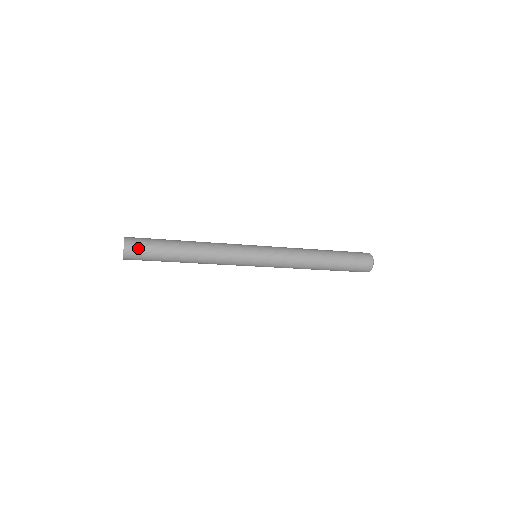
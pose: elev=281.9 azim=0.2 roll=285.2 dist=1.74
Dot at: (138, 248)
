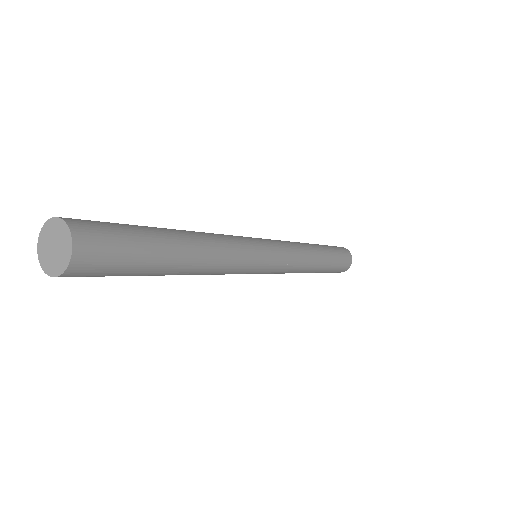
Dot at: (98, 227)
